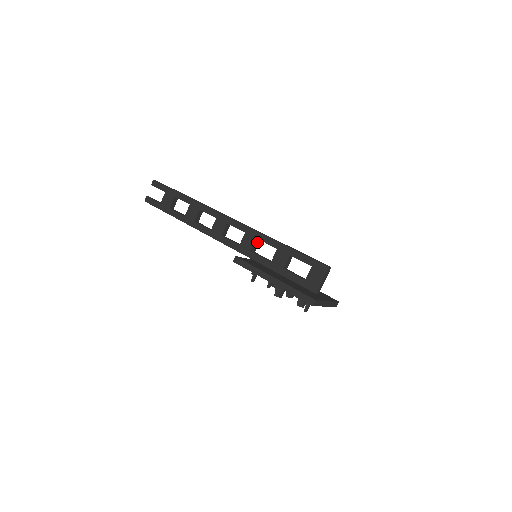
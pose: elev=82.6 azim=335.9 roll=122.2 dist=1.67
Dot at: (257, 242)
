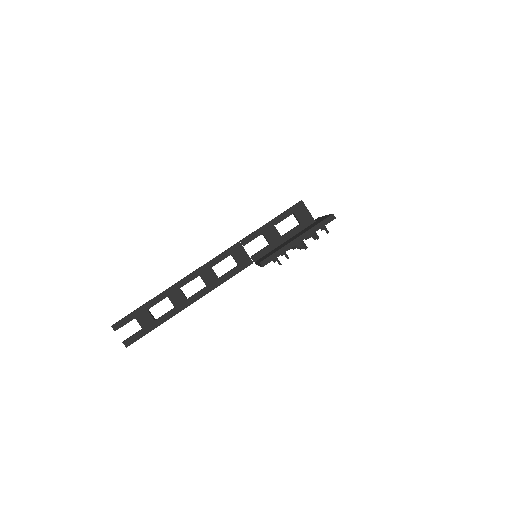
Dot at: (244, 249)
